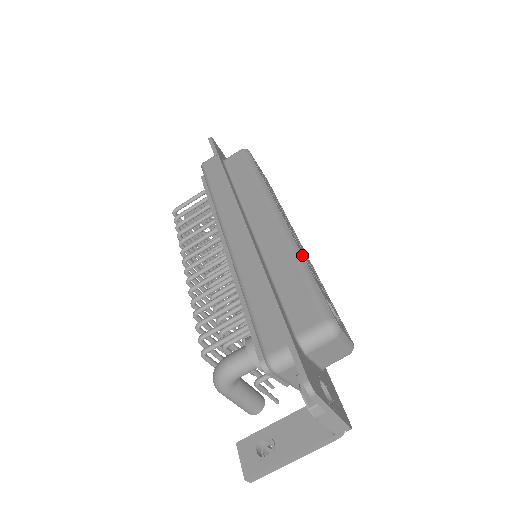
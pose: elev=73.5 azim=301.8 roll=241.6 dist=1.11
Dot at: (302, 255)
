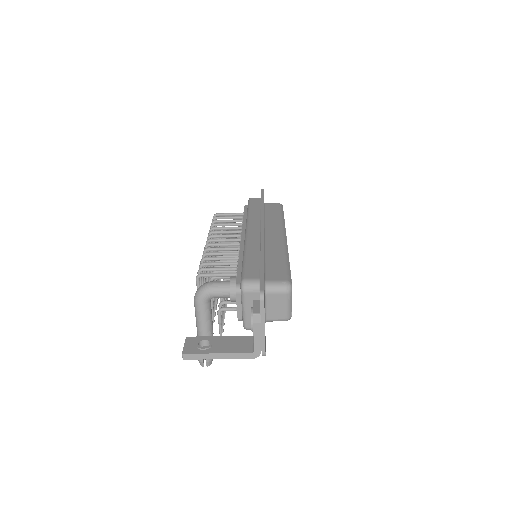
Dot at: occluded
